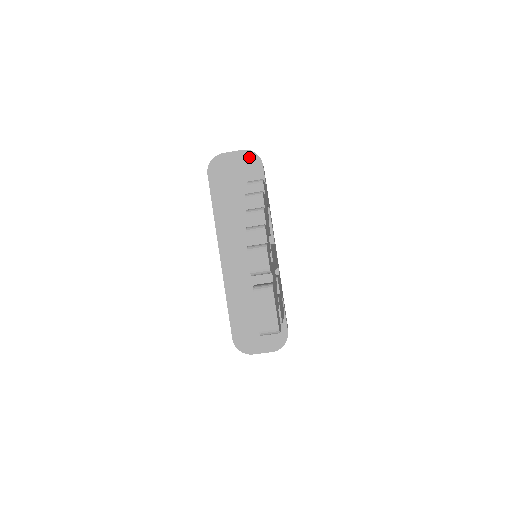
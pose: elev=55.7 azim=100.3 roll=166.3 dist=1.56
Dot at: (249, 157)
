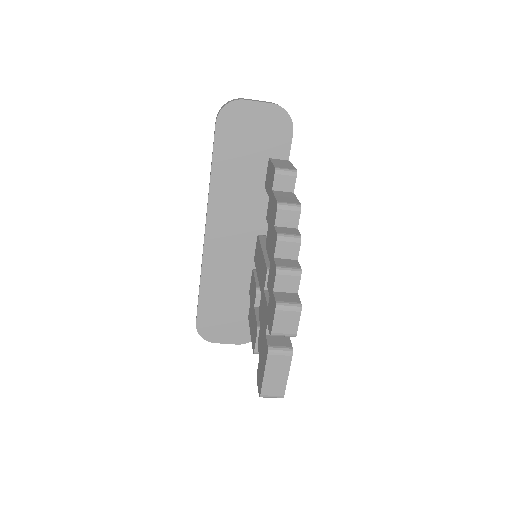
Dot at: (278, 117)
